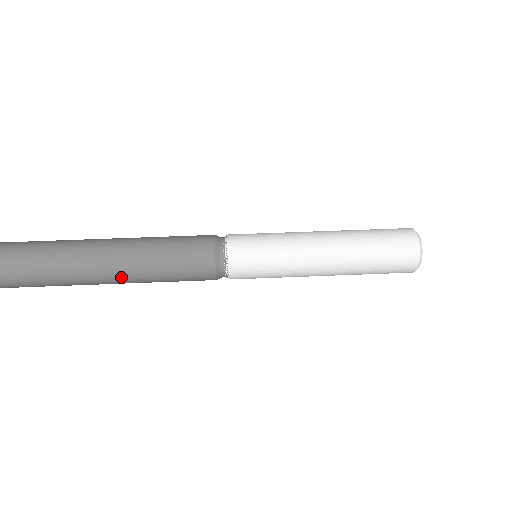
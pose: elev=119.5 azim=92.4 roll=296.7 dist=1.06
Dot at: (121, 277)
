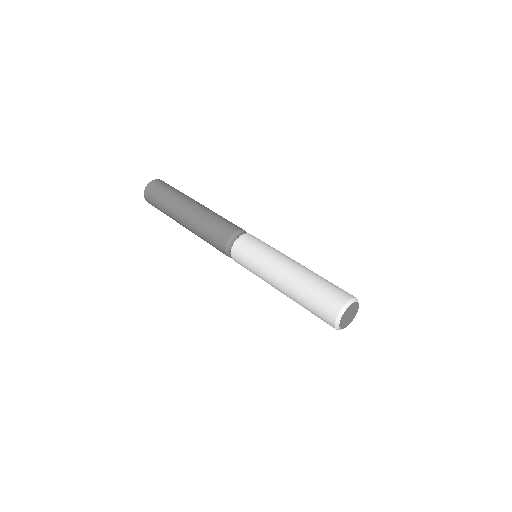
Dot at: (189, 229)
